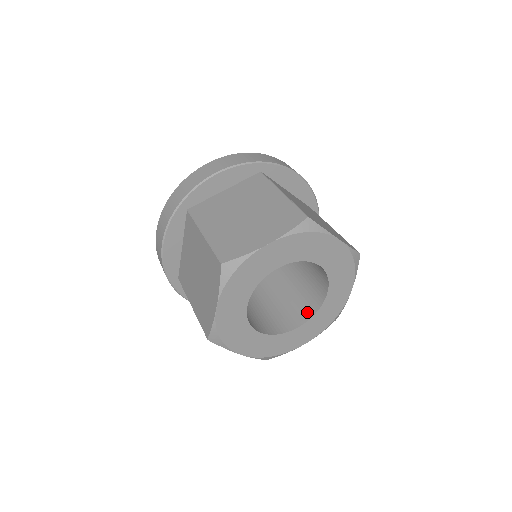
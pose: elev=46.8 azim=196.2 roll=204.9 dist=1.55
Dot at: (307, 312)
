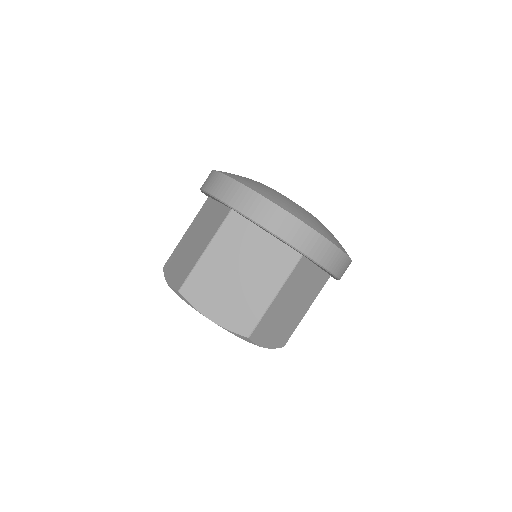
Dot at: occluded
